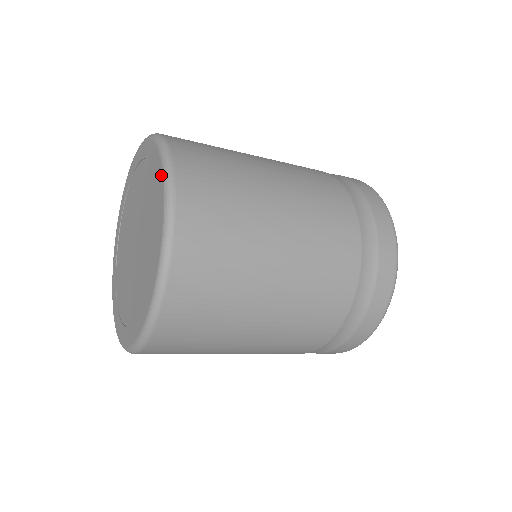
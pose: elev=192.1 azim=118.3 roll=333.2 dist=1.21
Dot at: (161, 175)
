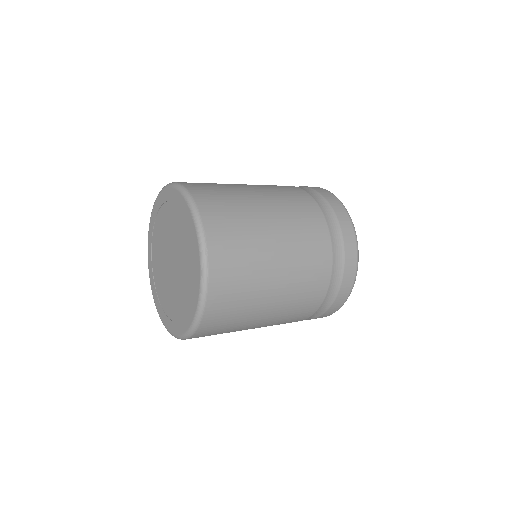
Dot at: (195, 233)
